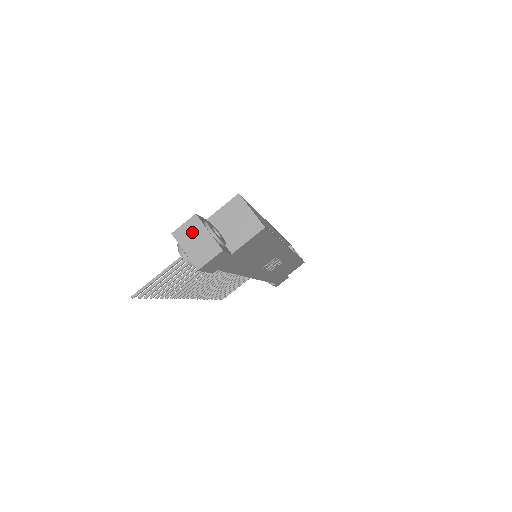
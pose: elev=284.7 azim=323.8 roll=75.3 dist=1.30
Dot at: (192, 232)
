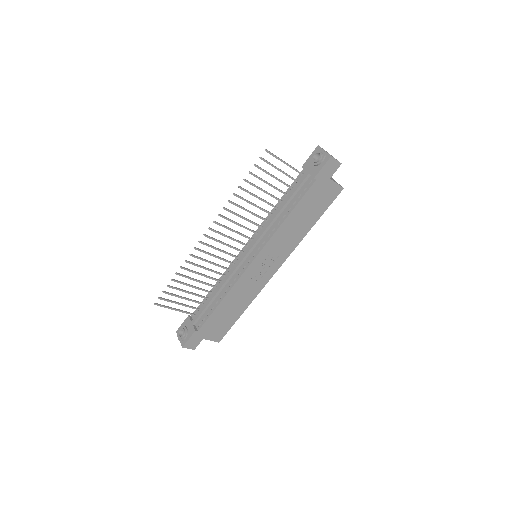
Dot at: occluded
